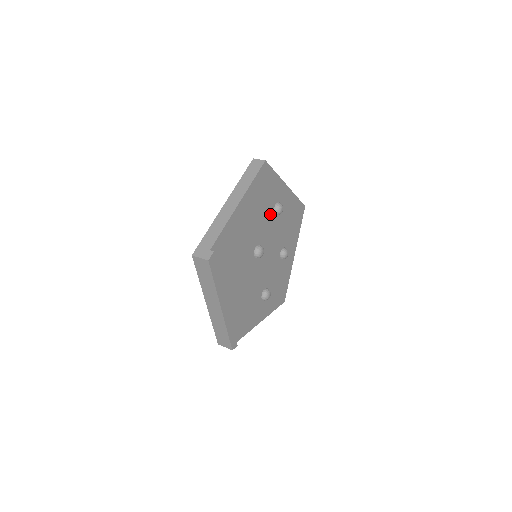
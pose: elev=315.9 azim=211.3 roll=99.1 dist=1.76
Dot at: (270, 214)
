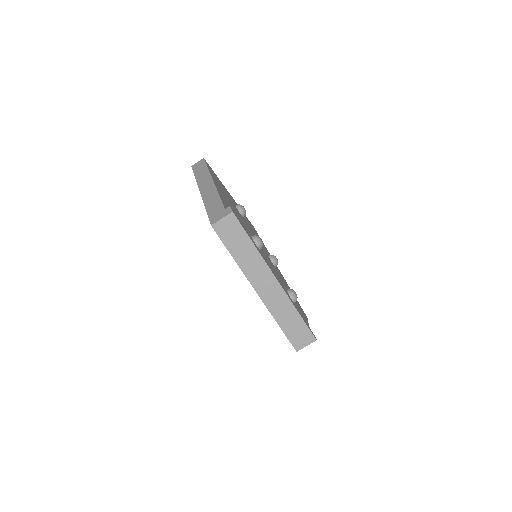
Dot at: occluded
